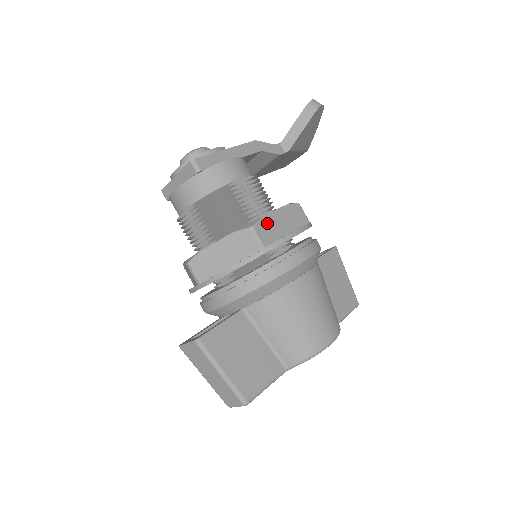
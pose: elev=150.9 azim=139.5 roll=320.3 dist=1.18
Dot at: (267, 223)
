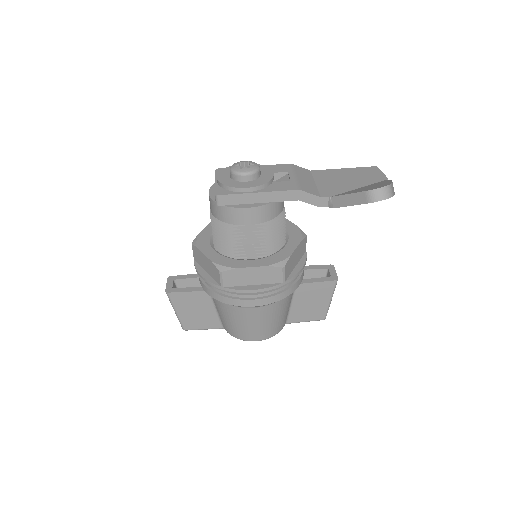
Dot at: (237, 273)
